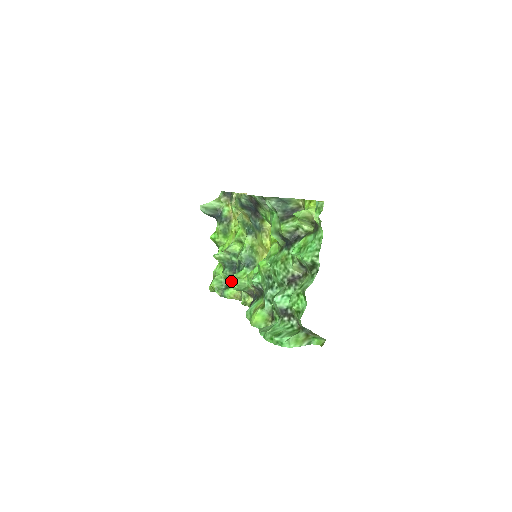
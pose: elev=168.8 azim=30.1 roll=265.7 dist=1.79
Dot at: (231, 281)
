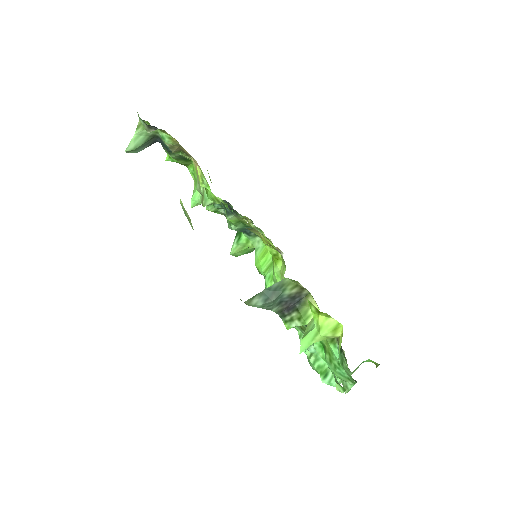
Dot at: (235, 254)
